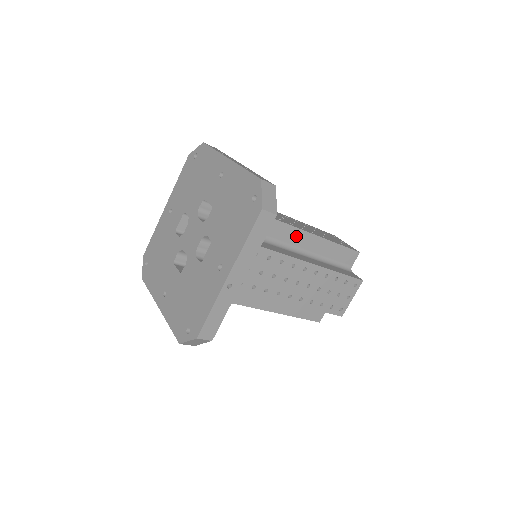
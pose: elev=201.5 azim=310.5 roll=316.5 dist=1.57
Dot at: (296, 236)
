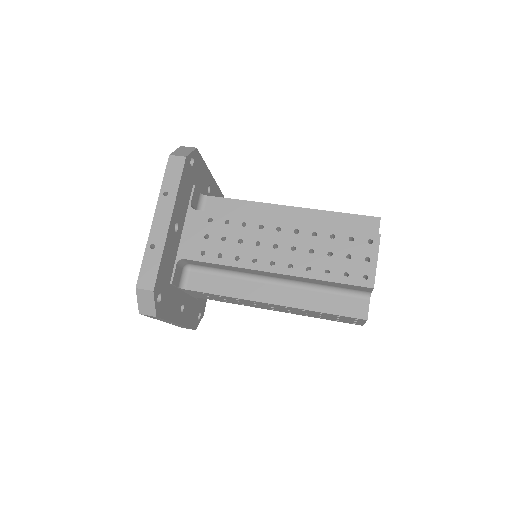
Dot at: (262, 272)
